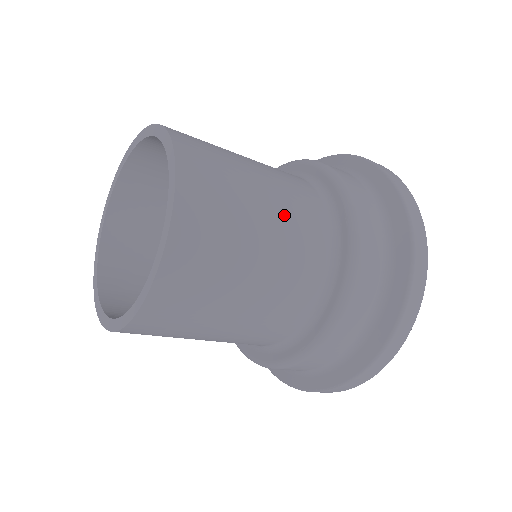
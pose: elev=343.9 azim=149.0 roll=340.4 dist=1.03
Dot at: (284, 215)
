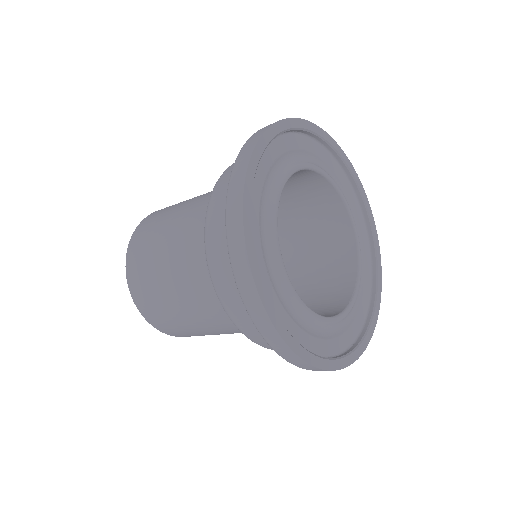
Dot at: (202, 316)
